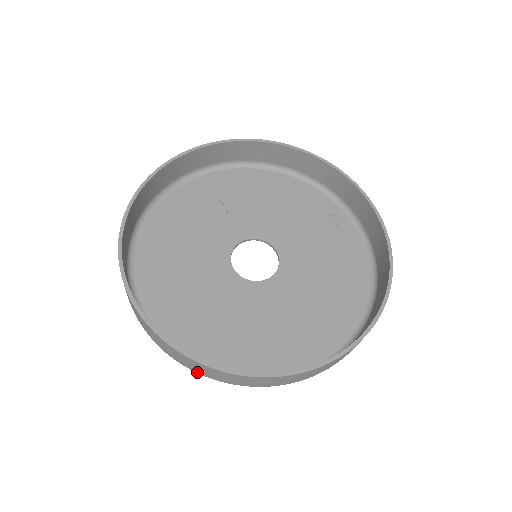
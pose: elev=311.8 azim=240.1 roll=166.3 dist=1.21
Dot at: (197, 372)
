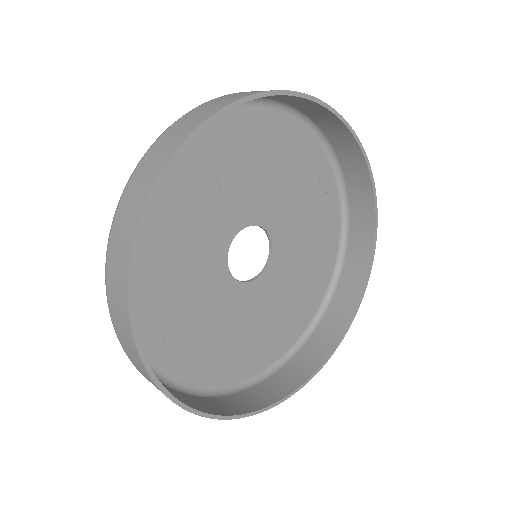
Dot at: occluded
